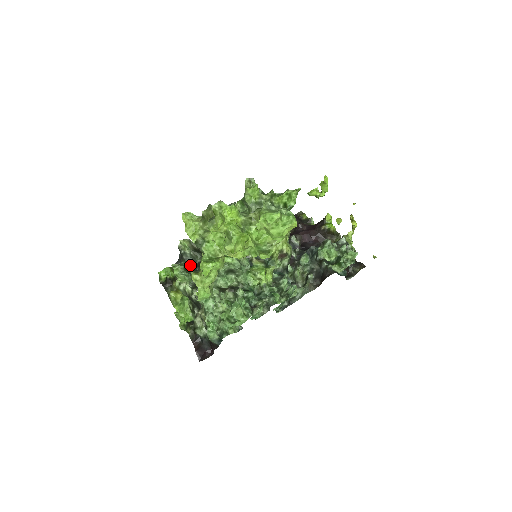
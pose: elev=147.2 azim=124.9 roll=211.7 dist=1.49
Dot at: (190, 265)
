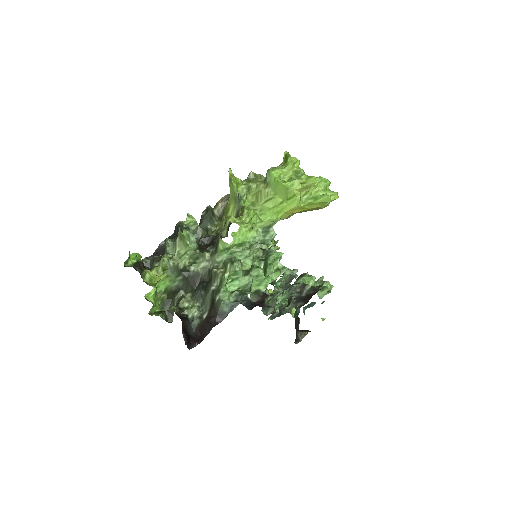
Dot at: occluded
